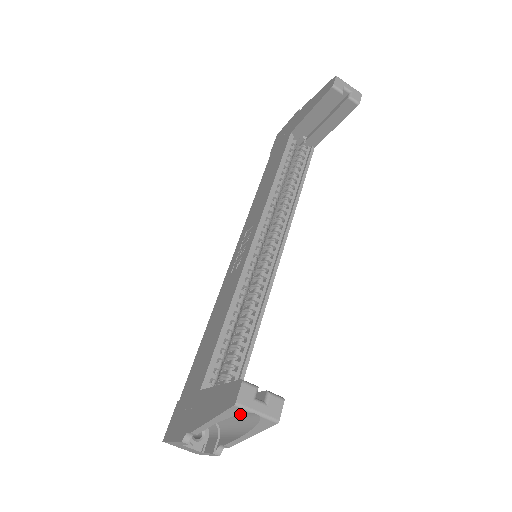
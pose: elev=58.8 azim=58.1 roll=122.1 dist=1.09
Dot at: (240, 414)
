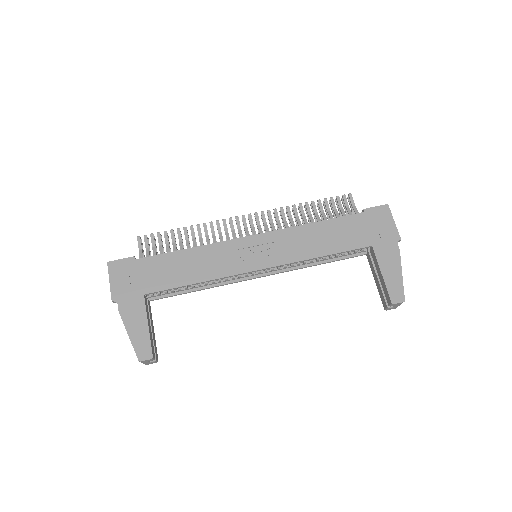
Dot at: occluded
